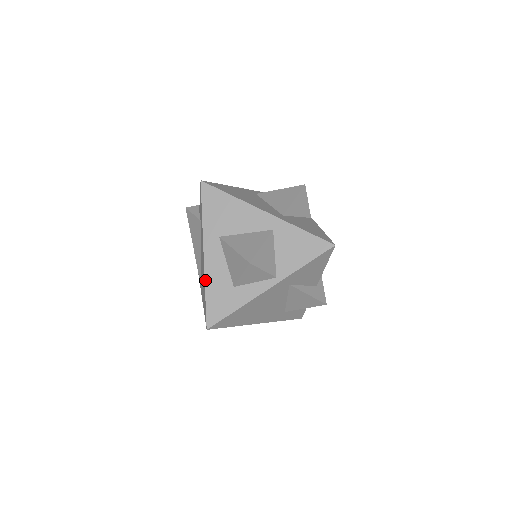
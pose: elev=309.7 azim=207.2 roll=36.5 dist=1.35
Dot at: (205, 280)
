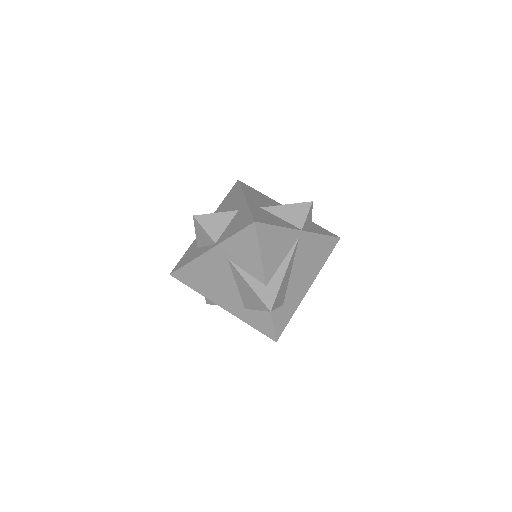
Dot at: (193, 242)
